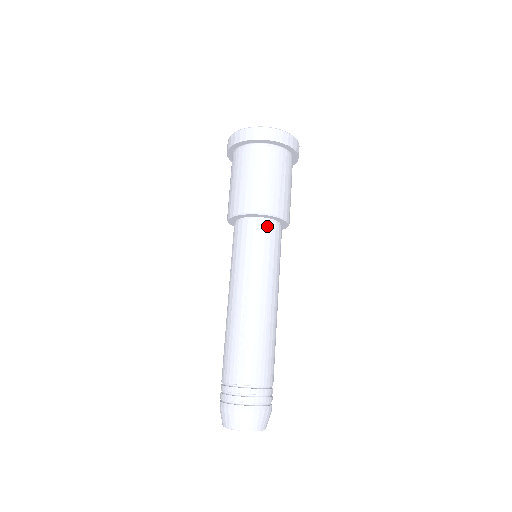
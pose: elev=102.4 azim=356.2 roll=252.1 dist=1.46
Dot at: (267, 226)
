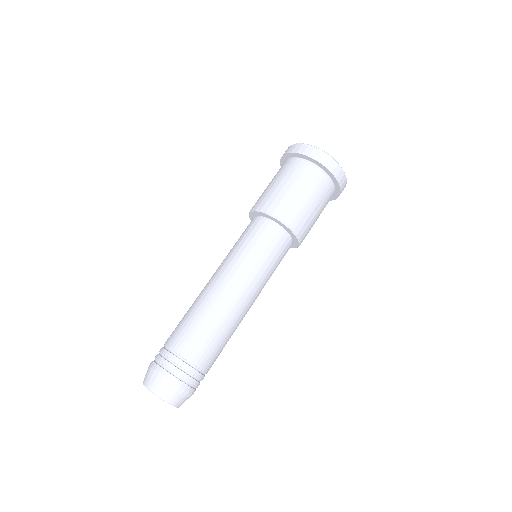
Dot at: (283, 237)
